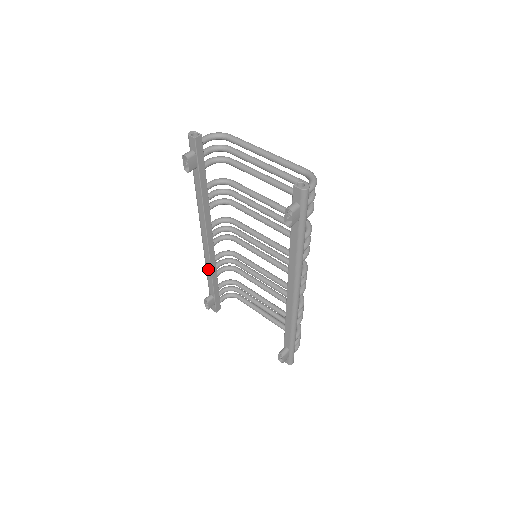
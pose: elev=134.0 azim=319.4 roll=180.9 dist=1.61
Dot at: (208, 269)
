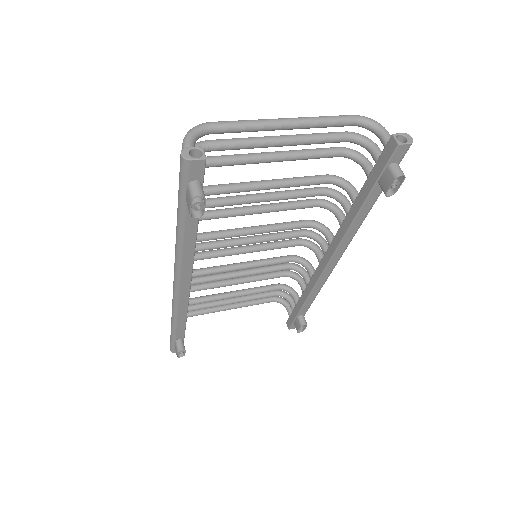
Dot at: (181, 316)
